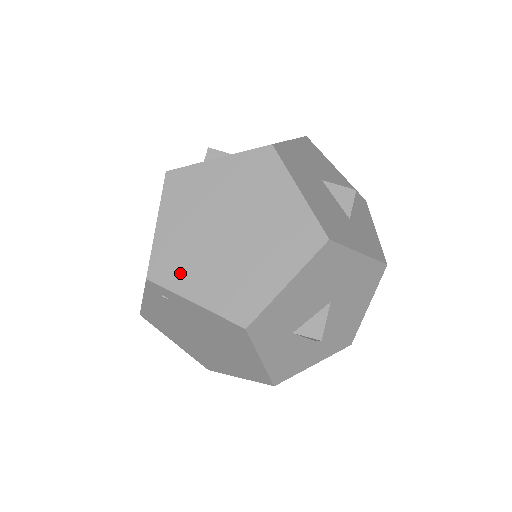
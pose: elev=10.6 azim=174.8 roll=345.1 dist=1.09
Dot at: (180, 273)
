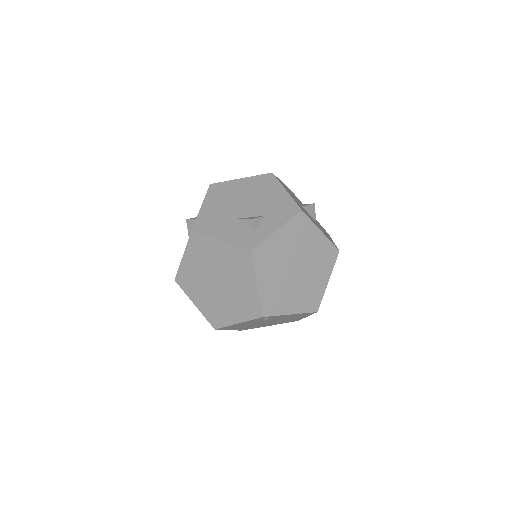
Dot at: (280, 304)
